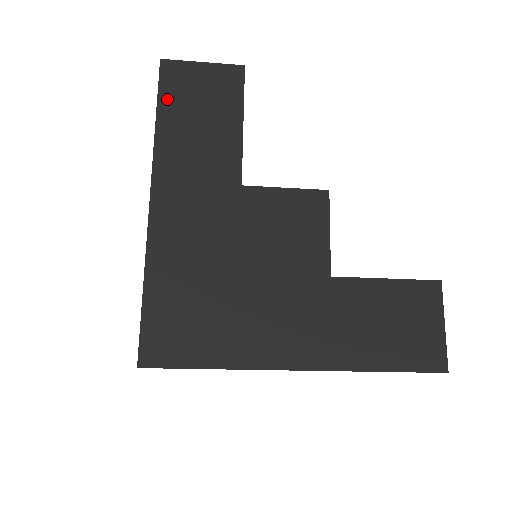
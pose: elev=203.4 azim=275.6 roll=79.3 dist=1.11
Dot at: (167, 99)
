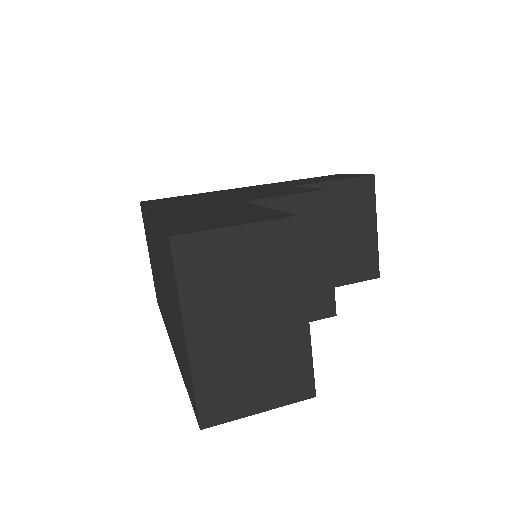
Dot at: occluded
